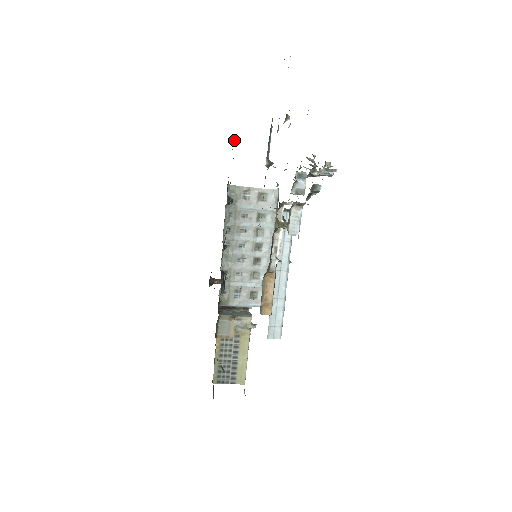
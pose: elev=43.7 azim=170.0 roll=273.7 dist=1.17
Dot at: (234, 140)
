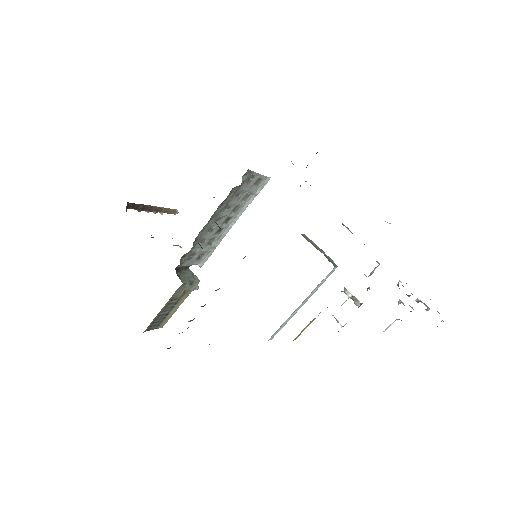
Dot at: occluded
